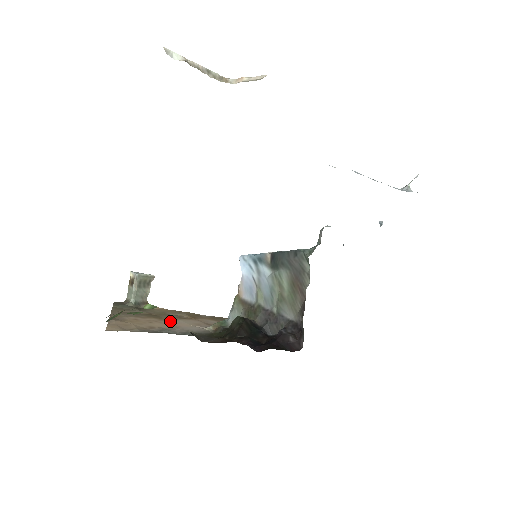
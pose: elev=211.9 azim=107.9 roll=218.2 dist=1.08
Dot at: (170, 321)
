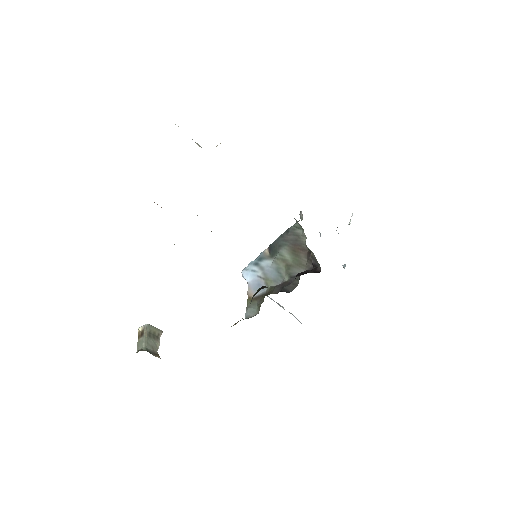
Dot at: occluded
